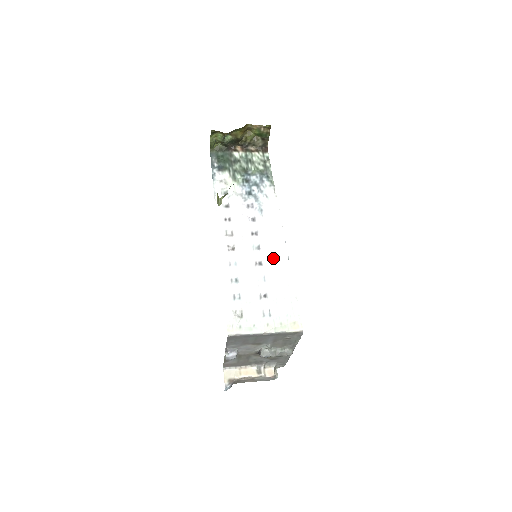
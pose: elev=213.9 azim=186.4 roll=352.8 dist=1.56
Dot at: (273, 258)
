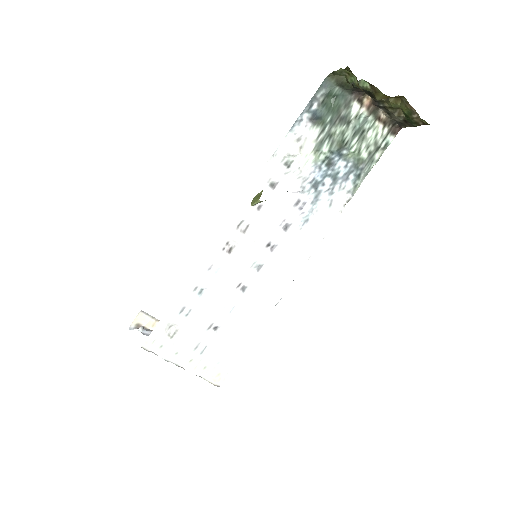
Dot at: (263, 292)
